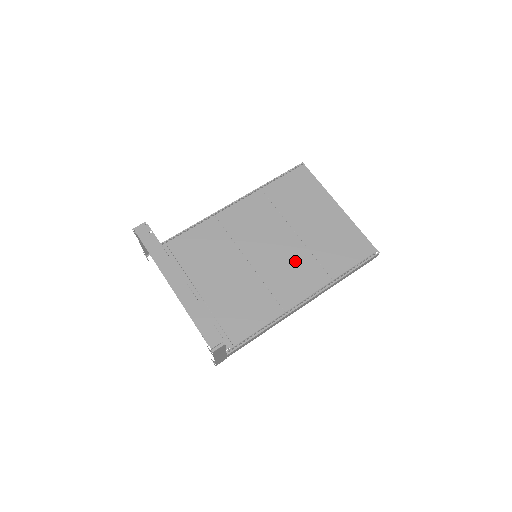
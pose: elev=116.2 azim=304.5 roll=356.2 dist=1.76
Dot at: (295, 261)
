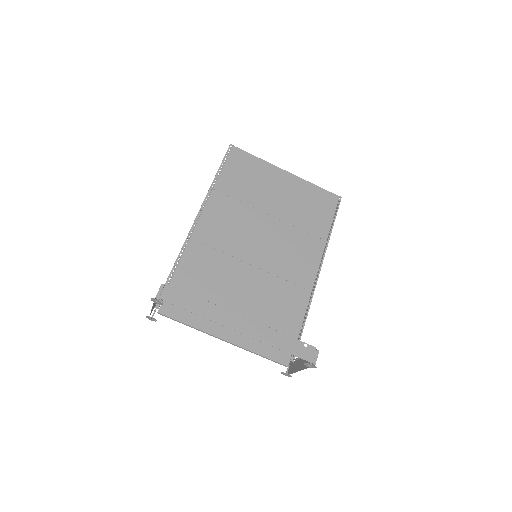
Dot at: (288, 242)
